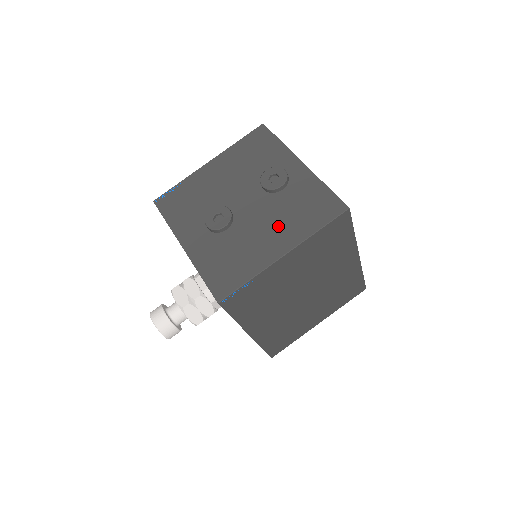
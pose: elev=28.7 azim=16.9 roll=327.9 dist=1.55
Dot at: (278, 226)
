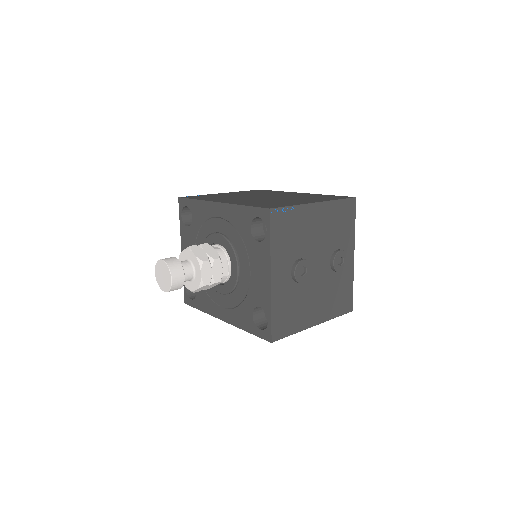
Dot at: (323, 301)
